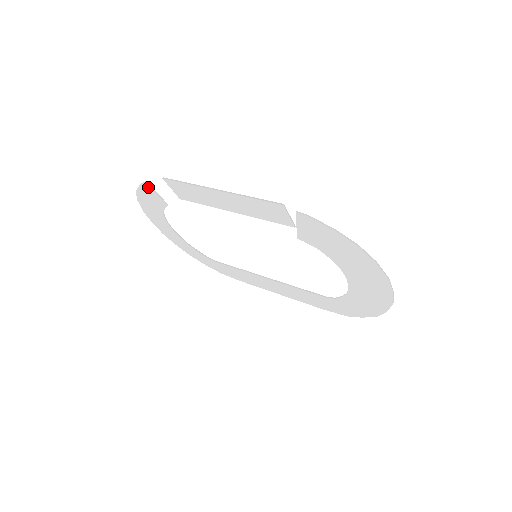
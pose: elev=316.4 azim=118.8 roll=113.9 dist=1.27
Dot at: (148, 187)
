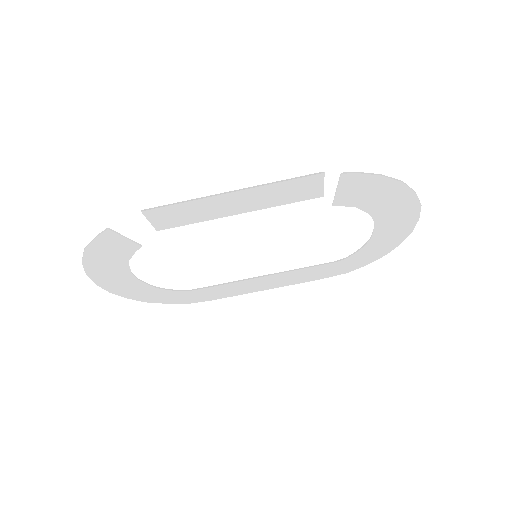
Dot at: (111, 234)
